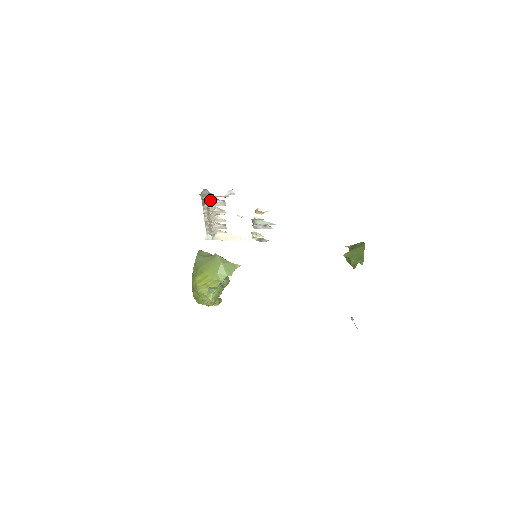
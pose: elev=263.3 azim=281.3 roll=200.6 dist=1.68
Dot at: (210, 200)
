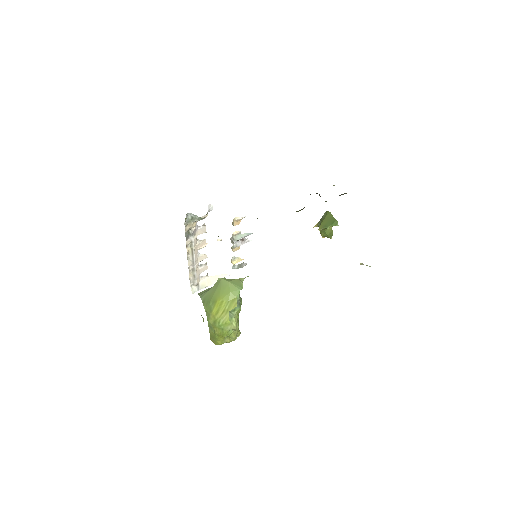
Dot at: (192, 229)
